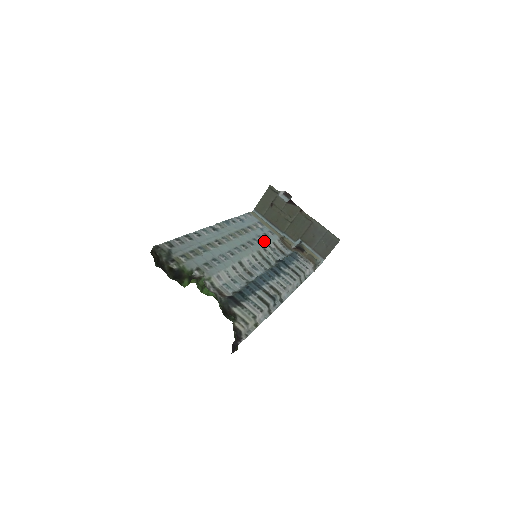
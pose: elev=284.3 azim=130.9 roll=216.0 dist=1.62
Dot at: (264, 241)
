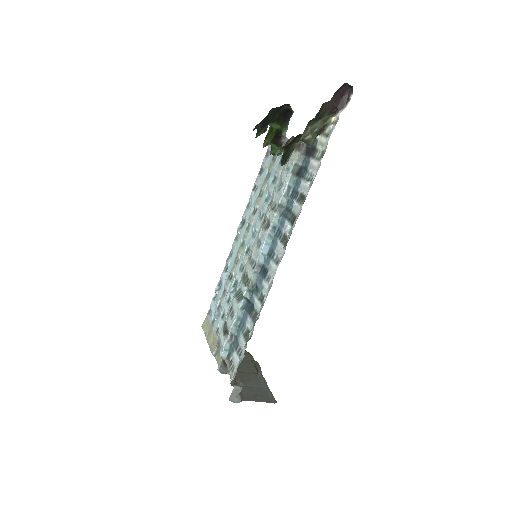
Dot at: occluded
